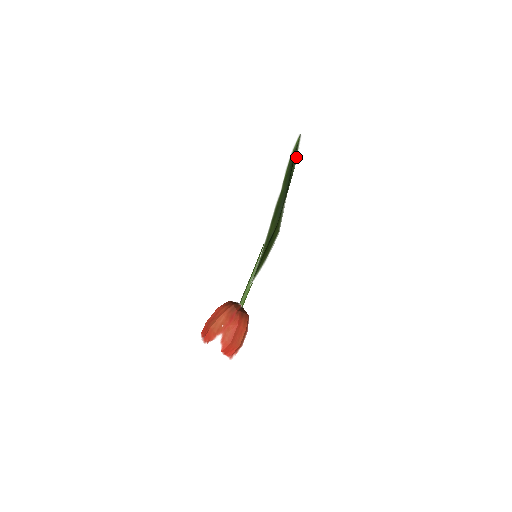
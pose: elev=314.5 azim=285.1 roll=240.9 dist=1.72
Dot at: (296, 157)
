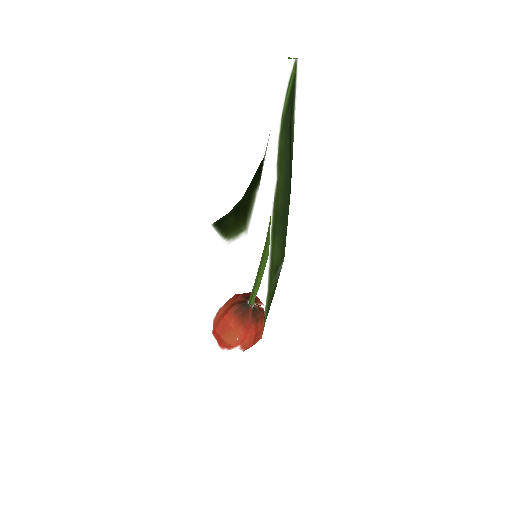
Dot at: (293, 109)
